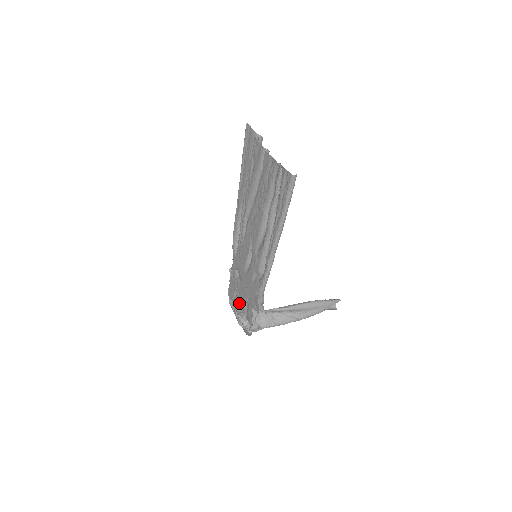
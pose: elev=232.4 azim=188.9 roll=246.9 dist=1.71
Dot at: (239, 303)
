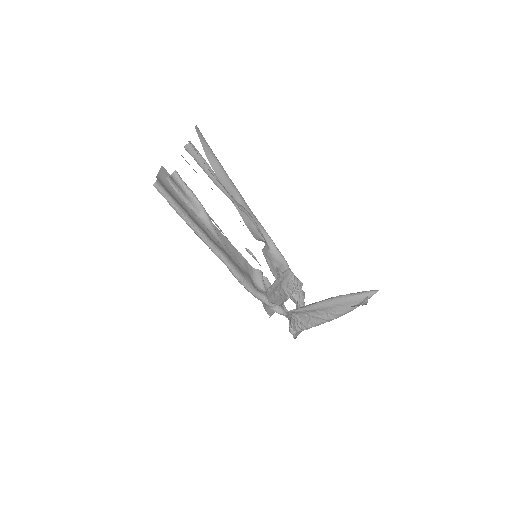
Dot at: occluded
